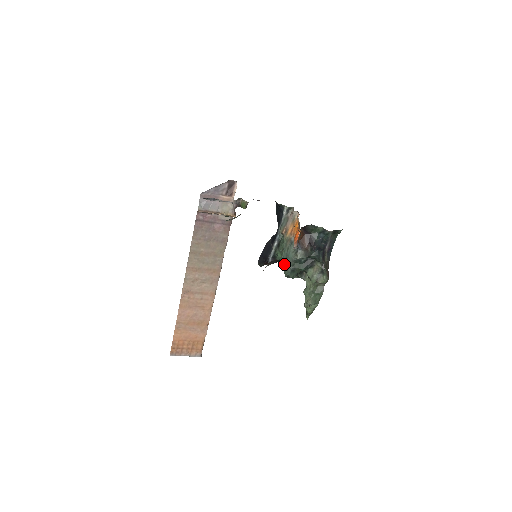
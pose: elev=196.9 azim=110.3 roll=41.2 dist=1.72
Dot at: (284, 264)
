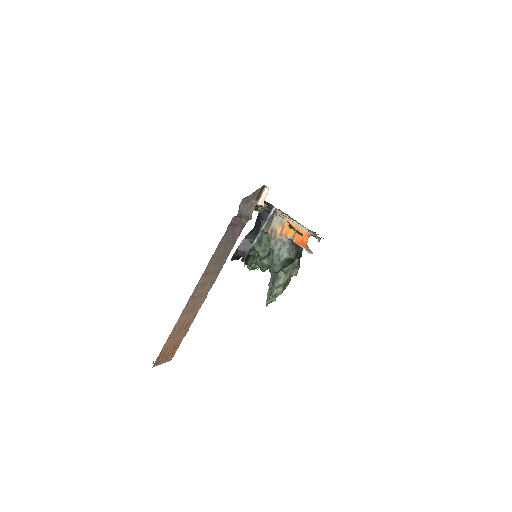
Dot at: (264, 260)
